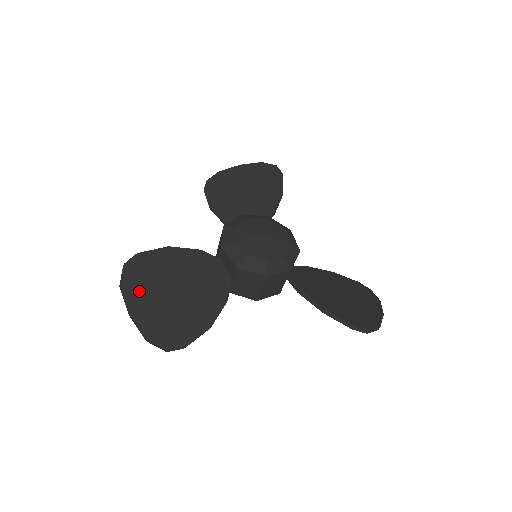
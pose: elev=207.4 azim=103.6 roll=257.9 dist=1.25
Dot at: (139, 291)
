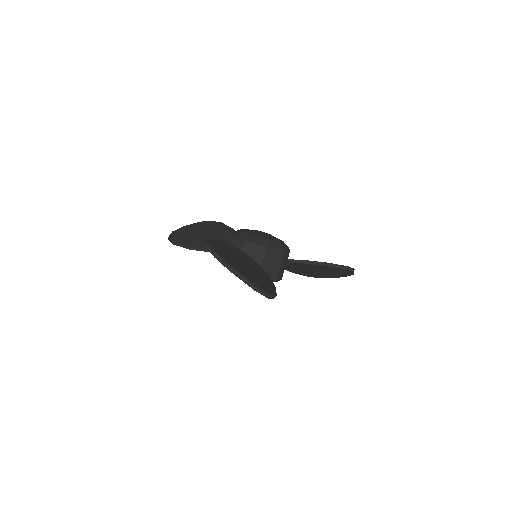
Dot at: (228, 259)
